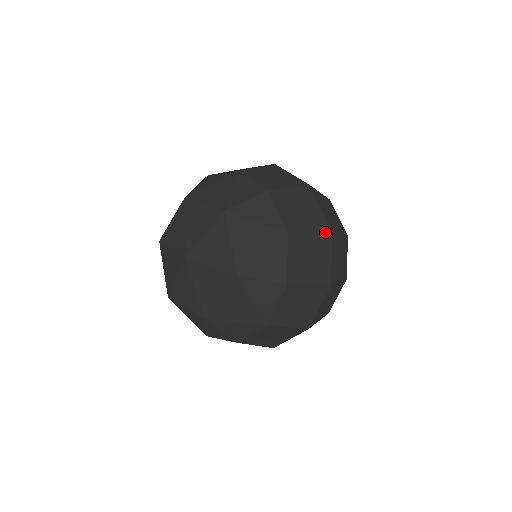
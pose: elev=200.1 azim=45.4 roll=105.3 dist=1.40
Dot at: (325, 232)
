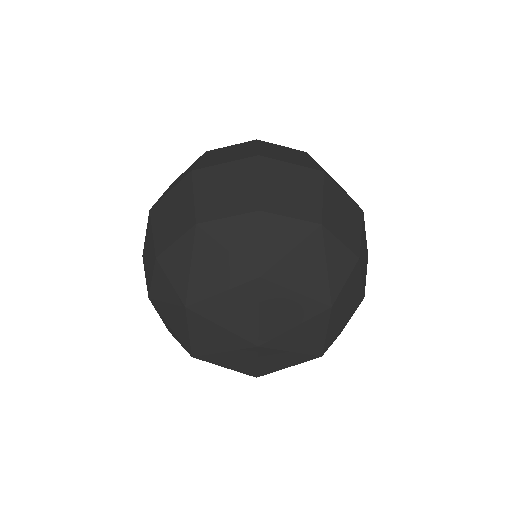
Dot at: (367, 263)
